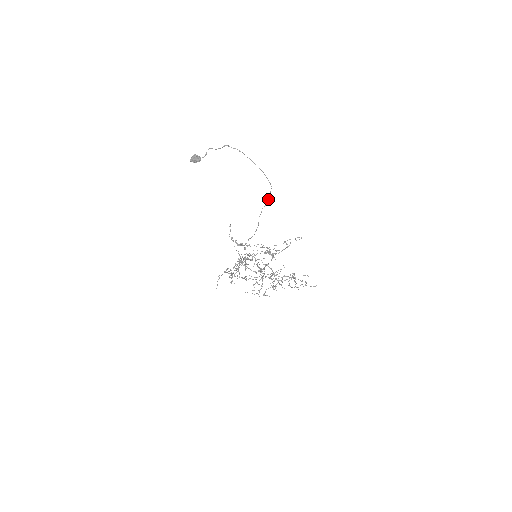
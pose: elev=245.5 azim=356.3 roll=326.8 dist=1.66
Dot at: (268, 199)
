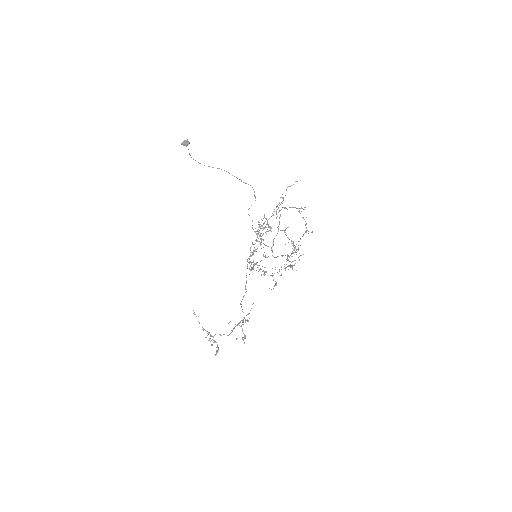
Dot at: (239, 179)
